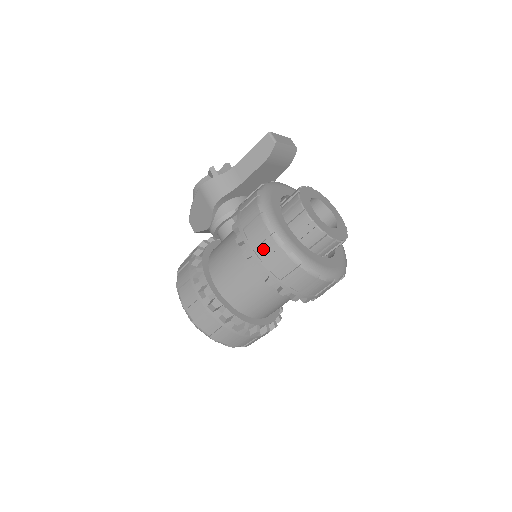
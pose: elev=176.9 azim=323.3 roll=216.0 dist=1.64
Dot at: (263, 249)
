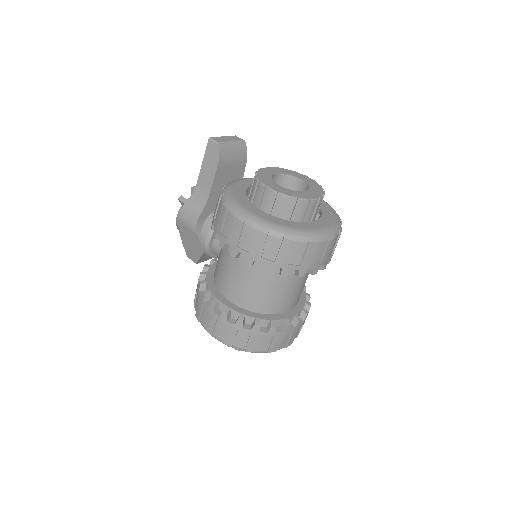
Dot at: (244, 240)
